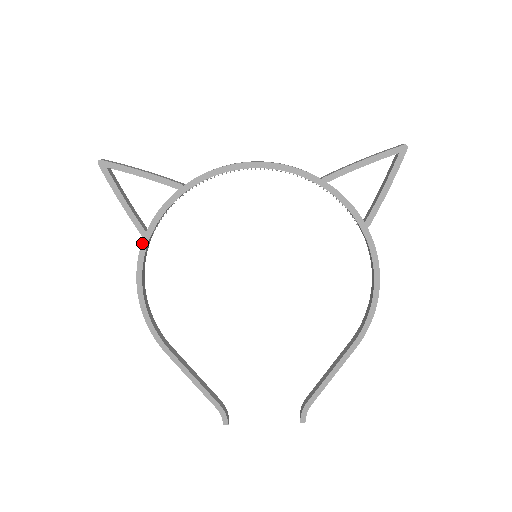
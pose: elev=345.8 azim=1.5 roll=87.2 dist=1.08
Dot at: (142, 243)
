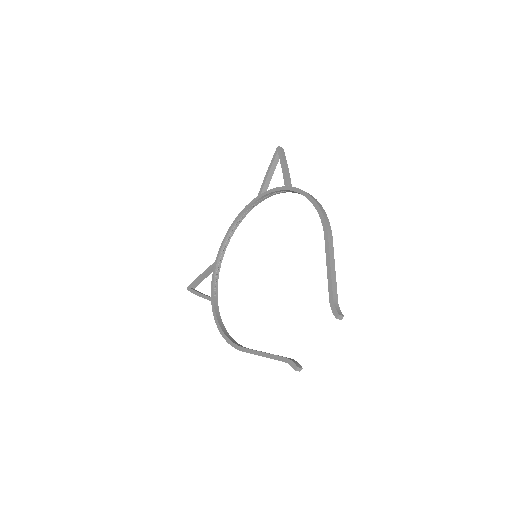
Dot at: (211, 304)
